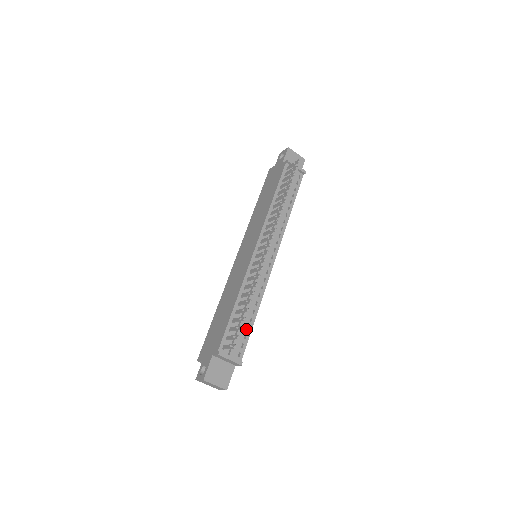
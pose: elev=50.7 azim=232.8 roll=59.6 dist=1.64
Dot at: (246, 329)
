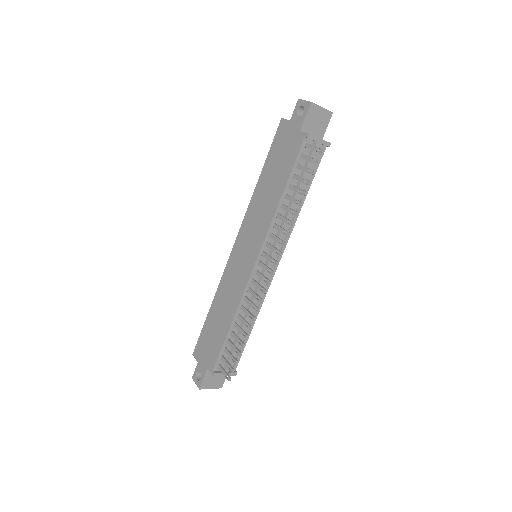
Dot at: (241, 343)
